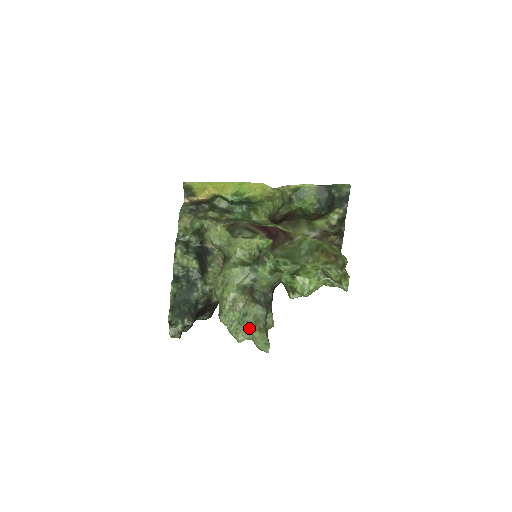
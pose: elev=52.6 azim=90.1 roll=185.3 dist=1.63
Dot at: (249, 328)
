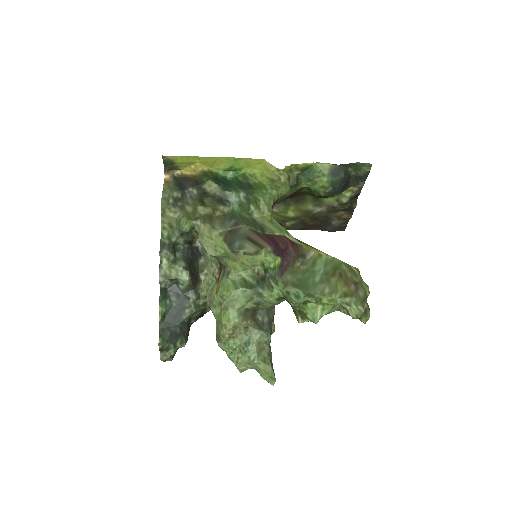
Dot at: (252, 359)
